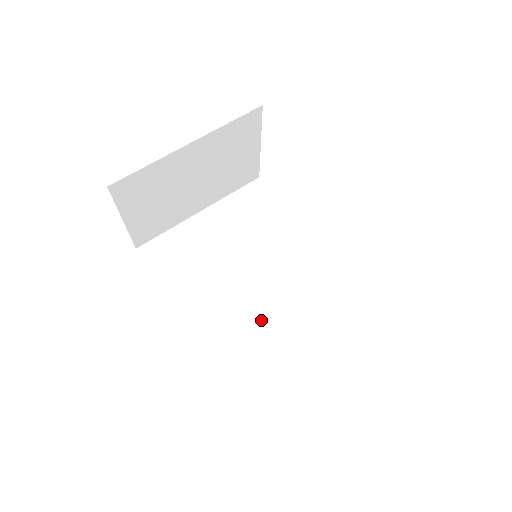
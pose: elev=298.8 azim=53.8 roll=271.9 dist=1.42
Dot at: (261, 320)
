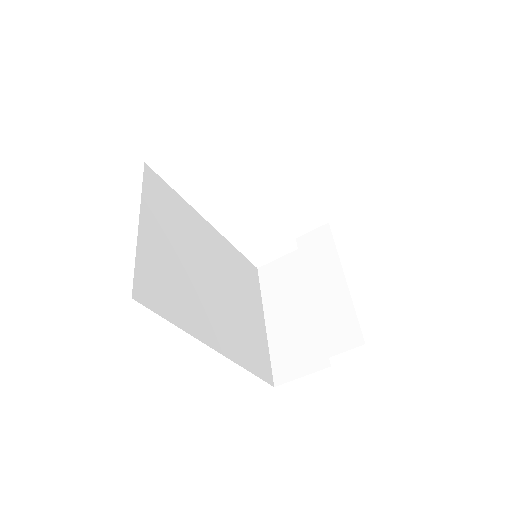
Dot at: (234, 312)
